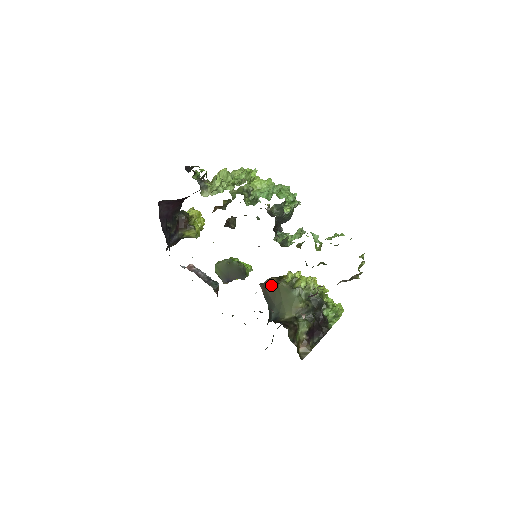
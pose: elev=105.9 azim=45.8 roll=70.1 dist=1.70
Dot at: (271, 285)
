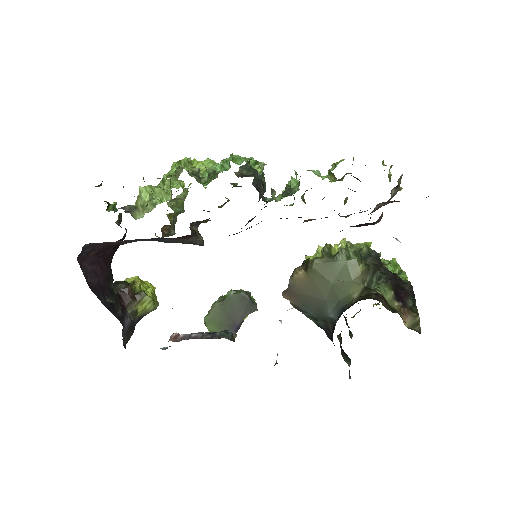
Dot at: (301, 279)
